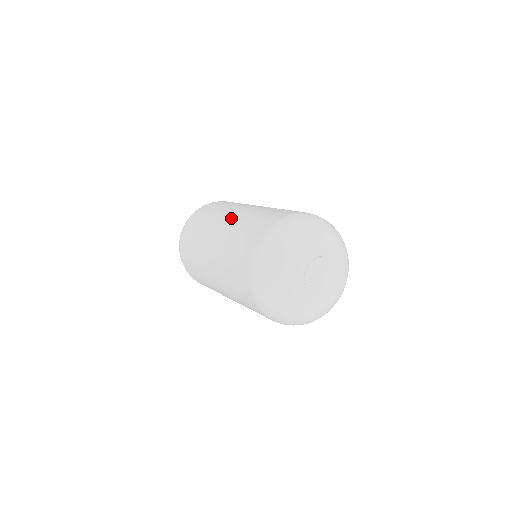
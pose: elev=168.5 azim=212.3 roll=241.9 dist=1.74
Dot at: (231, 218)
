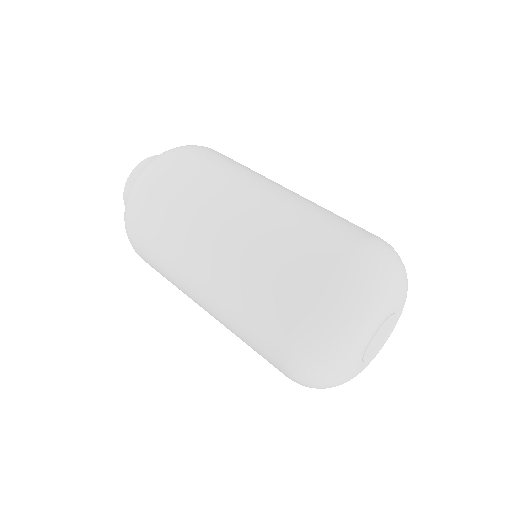
Dot at: (254, 202)
